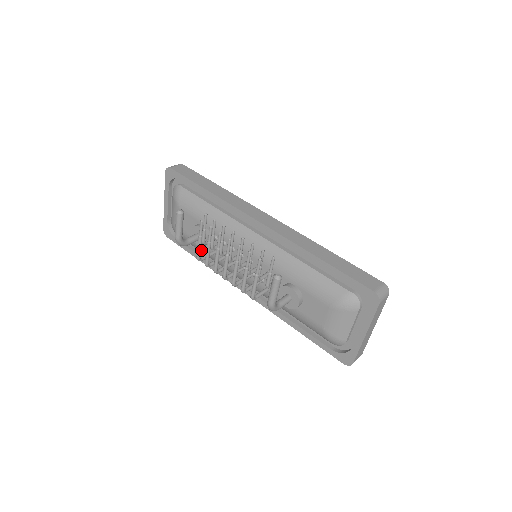
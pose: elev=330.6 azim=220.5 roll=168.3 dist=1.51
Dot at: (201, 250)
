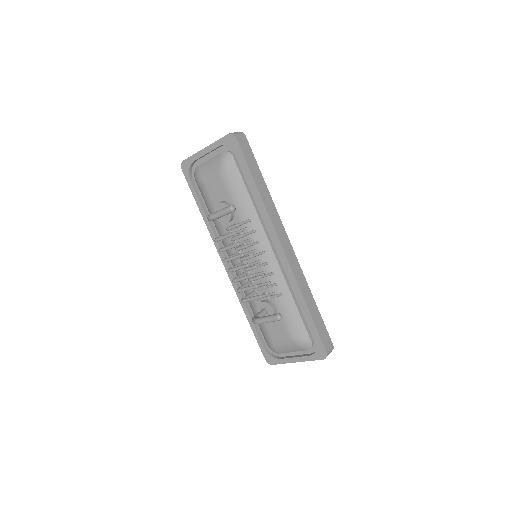
Dot at: occluded
